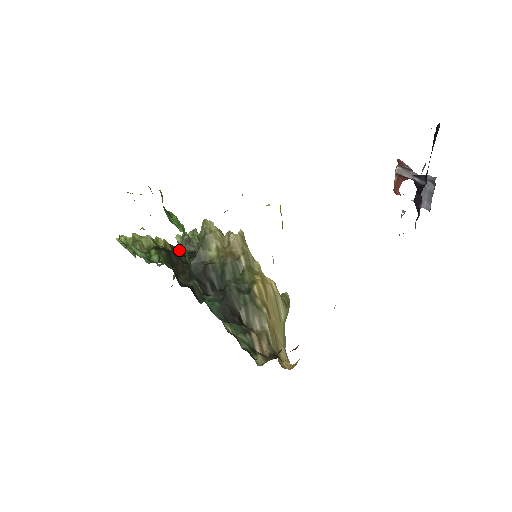
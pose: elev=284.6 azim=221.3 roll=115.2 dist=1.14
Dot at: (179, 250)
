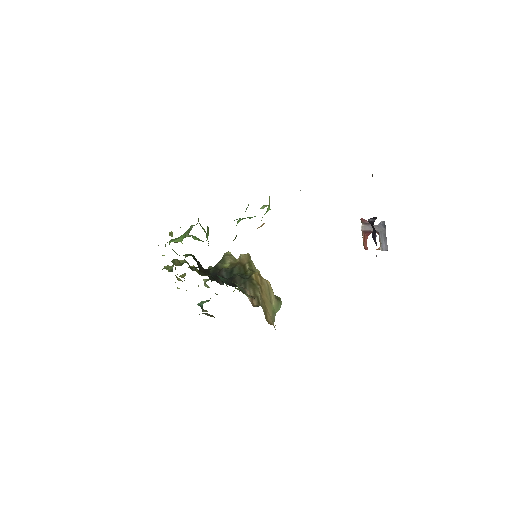
Dot at: occluded
